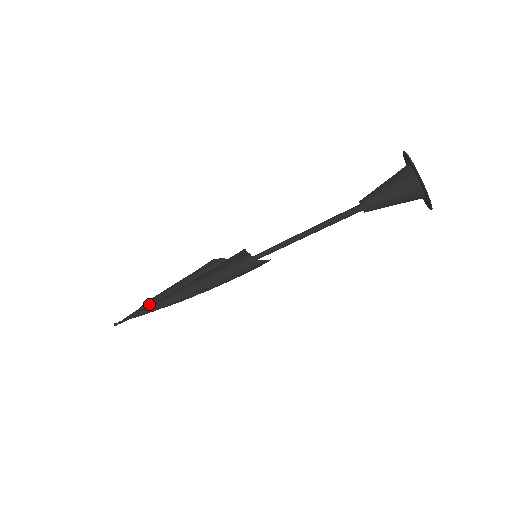
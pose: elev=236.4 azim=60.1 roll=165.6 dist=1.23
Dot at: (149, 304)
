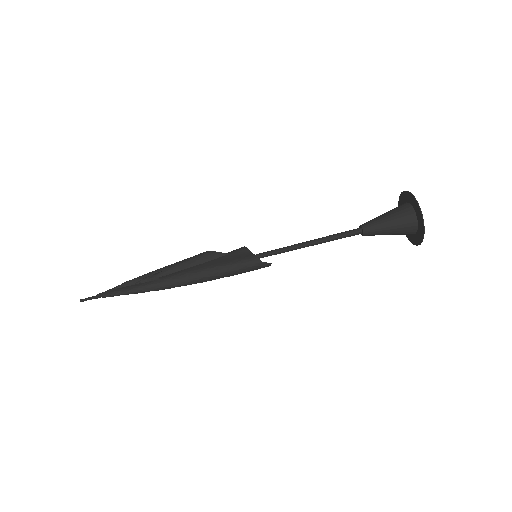
Dot at: (129, 285)
